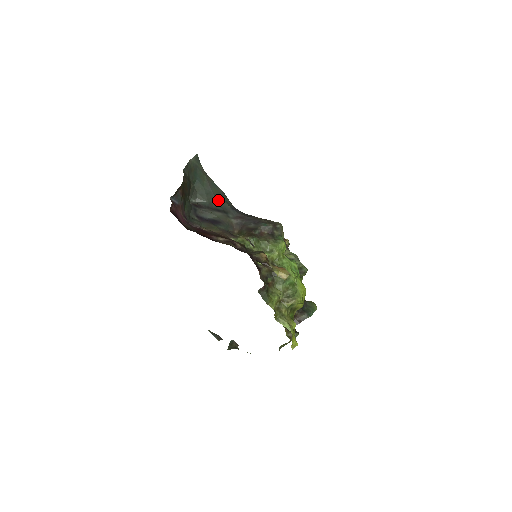
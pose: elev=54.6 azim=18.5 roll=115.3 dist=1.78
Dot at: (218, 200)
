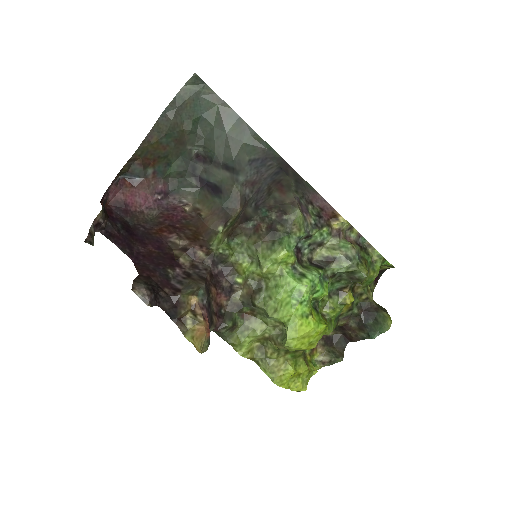
Dot at: (232, 147)
